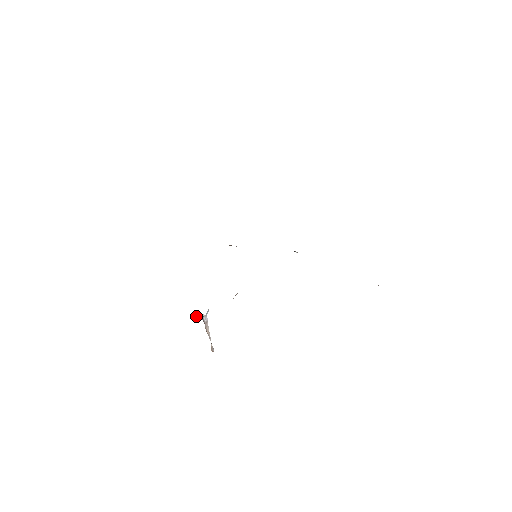
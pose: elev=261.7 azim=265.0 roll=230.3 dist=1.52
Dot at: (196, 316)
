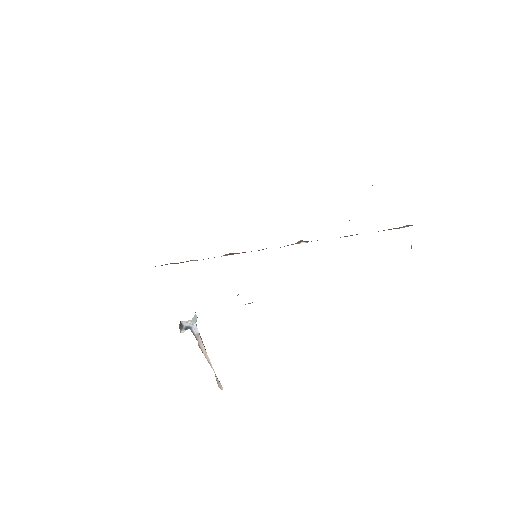
Dot at: (182, 328)
